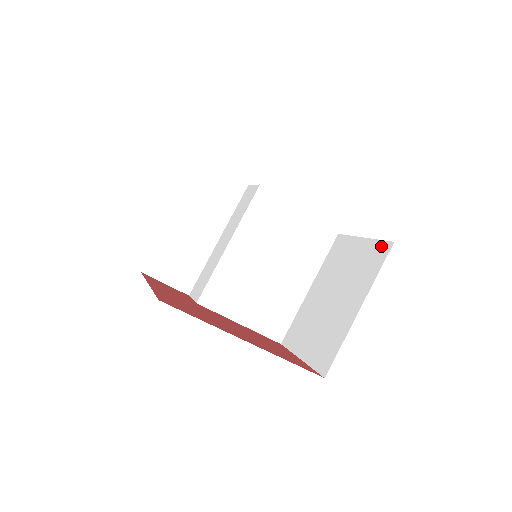
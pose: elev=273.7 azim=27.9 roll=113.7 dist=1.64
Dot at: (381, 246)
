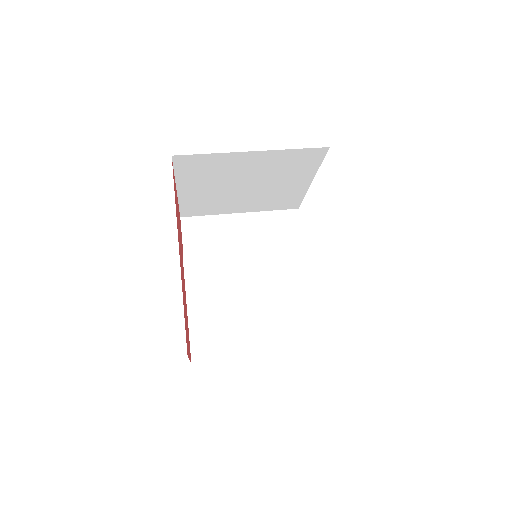
Dot at: occluded
